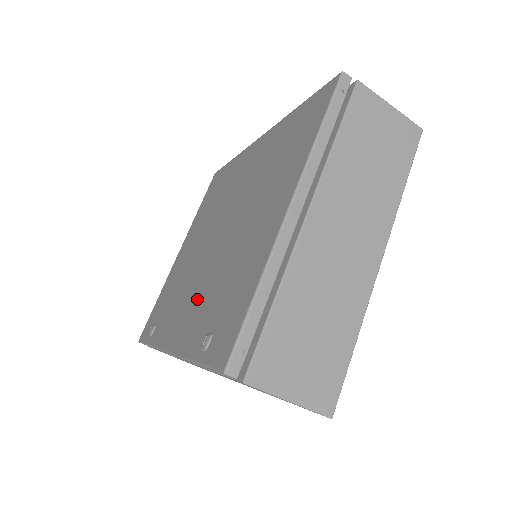
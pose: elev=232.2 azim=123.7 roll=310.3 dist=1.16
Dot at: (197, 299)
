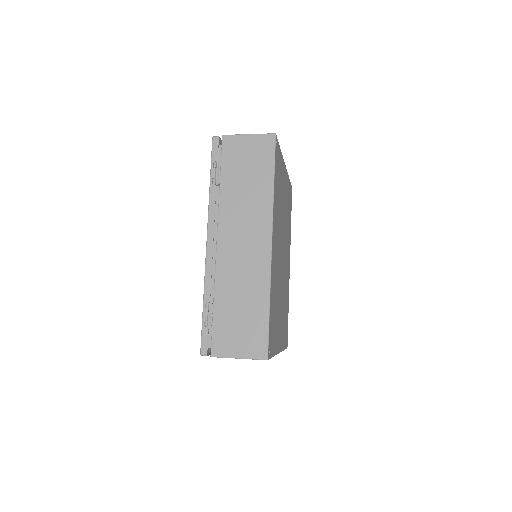
Dot at: occluded
